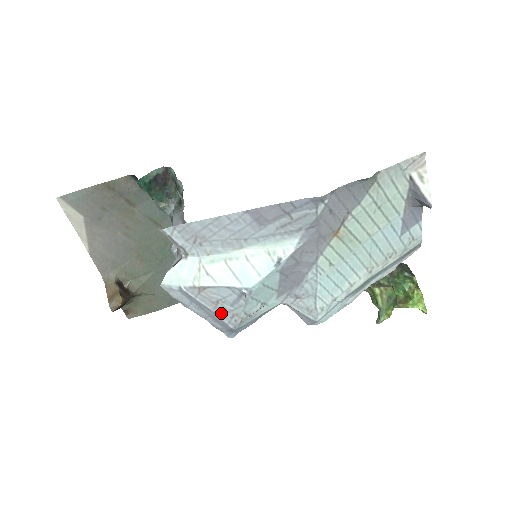
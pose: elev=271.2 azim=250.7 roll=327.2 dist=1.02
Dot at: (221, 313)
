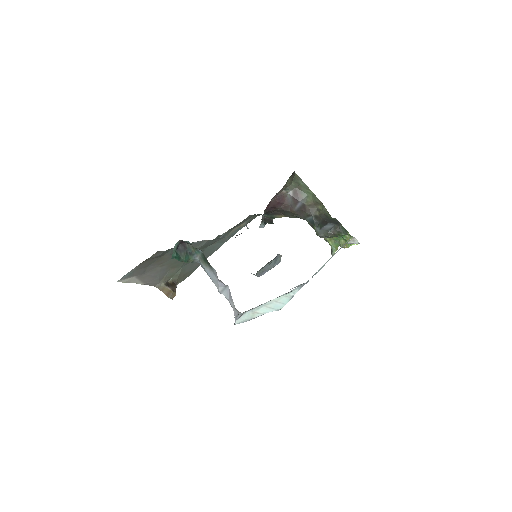
Dot at: occluded
